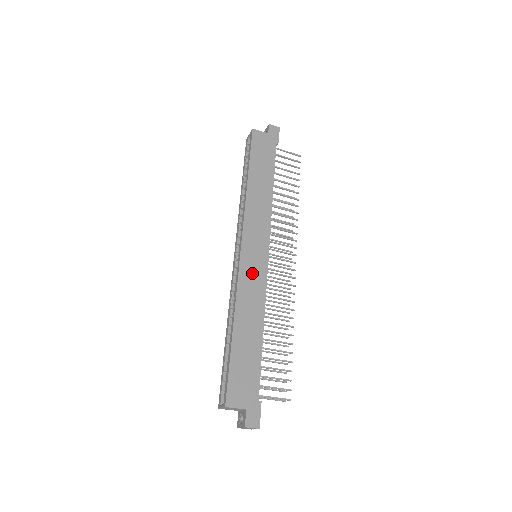
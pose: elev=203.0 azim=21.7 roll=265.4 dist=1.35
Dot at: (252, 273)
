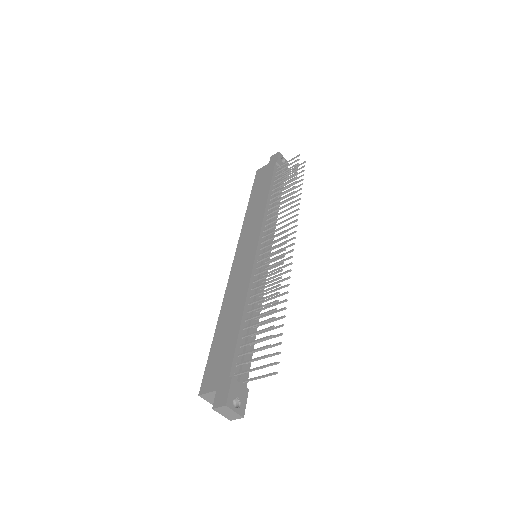
Dot at: (240, 270)
